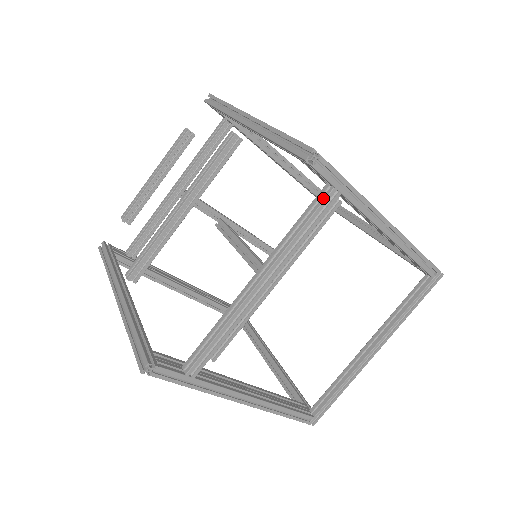
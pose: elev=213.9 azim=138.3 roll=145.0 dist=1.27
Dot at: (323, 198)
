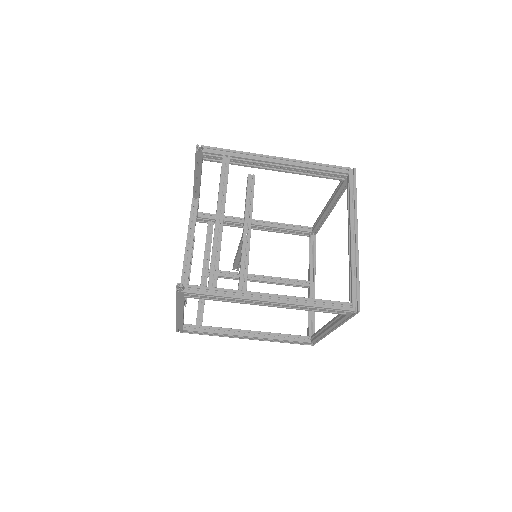
Dot at: (222, 162)
